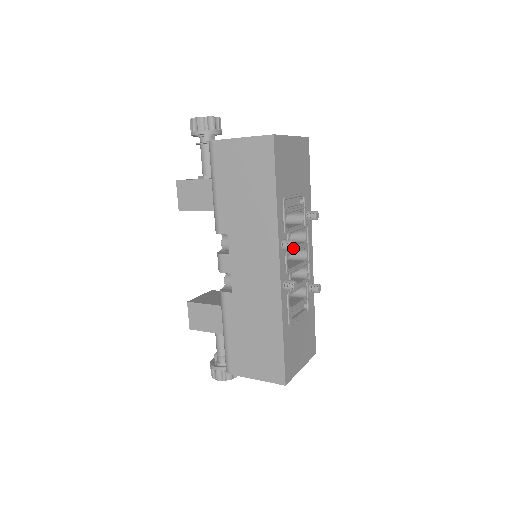
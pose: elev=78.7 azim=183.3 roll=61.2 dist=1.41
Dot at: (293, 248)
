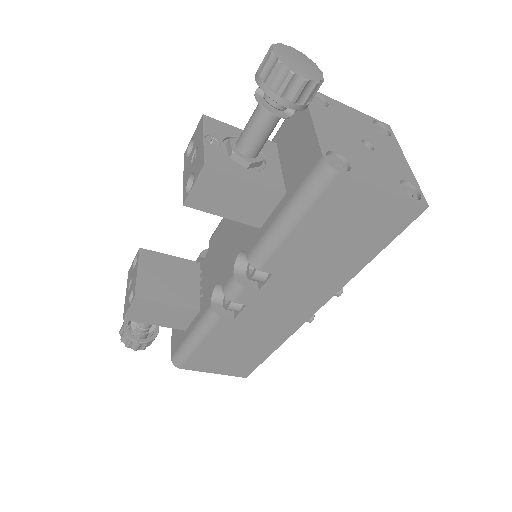
Dot at: (338, 294)
